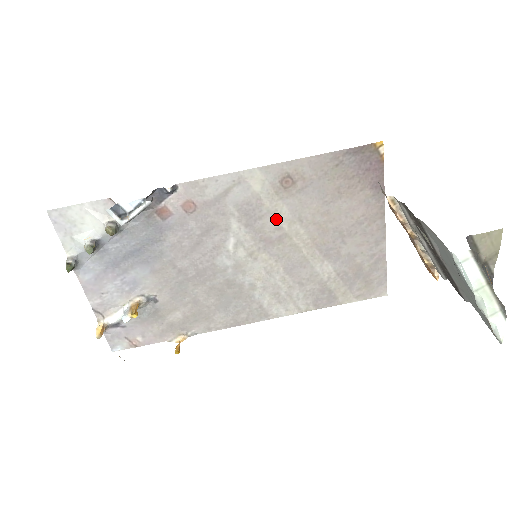
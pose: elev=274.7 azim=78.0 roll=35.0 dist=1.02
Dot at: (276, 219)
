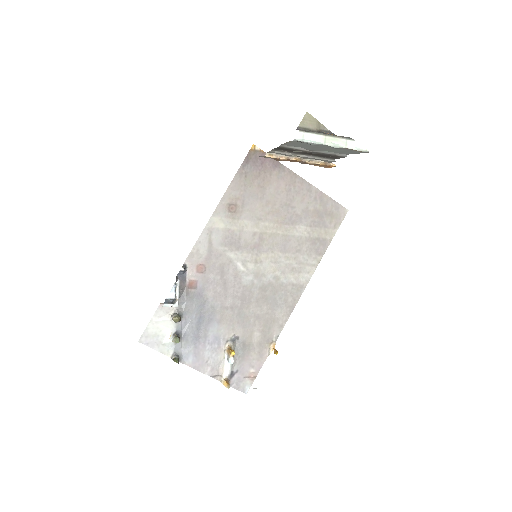
Dot at: (248, 231)
